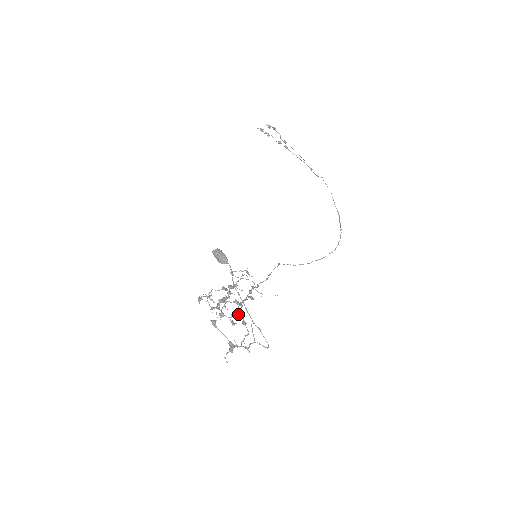
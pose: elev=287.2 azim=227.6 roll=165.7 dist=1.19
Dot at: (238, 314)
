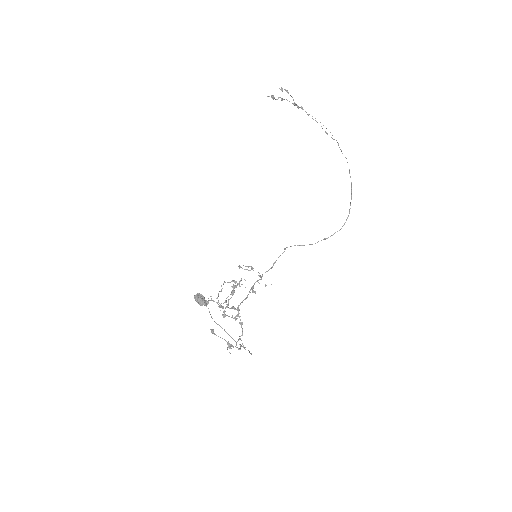
Dot at: (237, 315)
